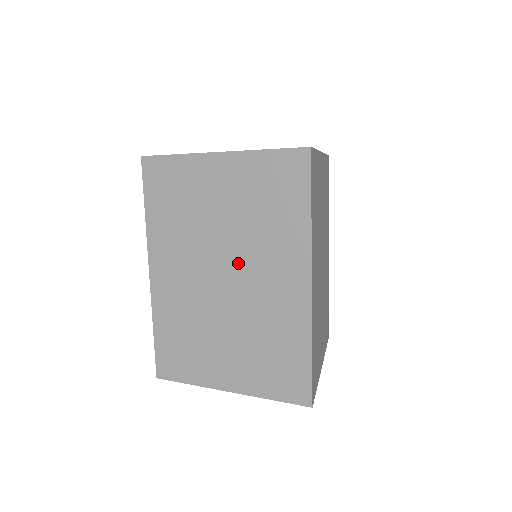
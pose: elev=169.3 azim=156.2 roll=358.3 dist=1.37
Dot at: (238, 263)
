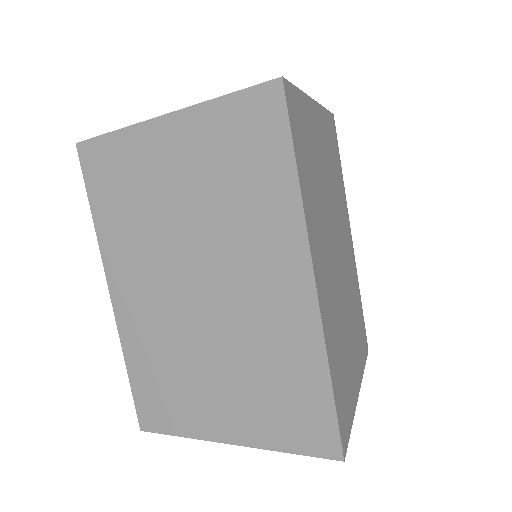
Dot at: (212, 265)
